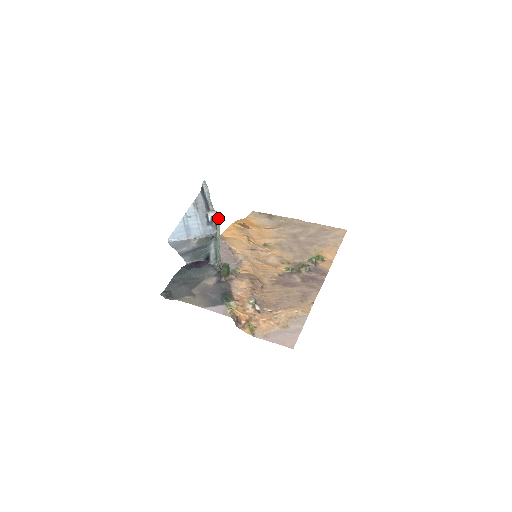
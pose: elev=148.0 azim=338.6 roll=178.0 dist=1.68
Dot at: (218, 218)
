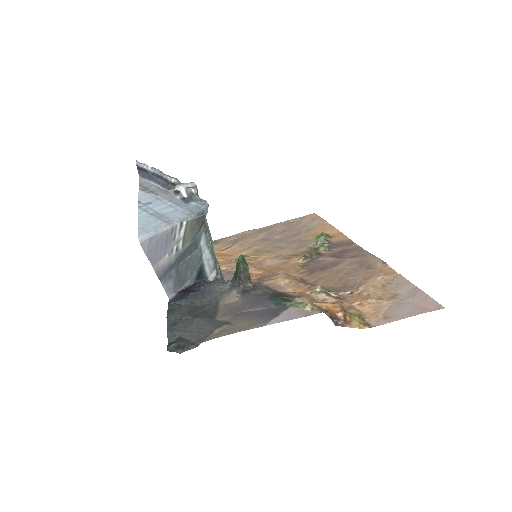
Dot at: (196, 188)
